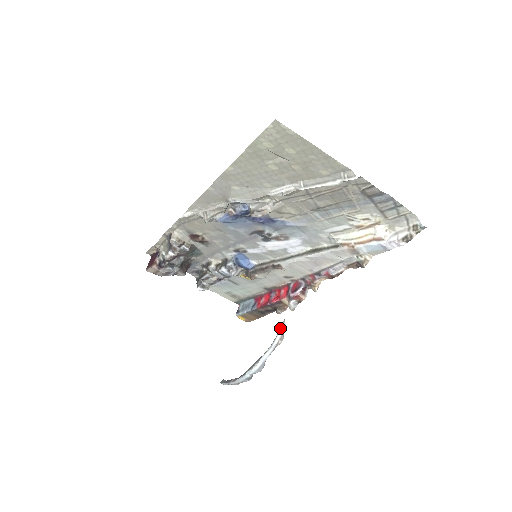
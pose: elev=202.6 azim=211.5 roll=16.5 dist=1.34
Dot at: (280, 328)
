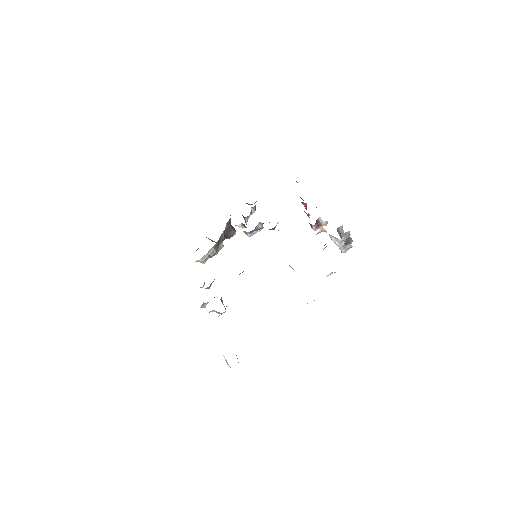
Dot at: occluded
